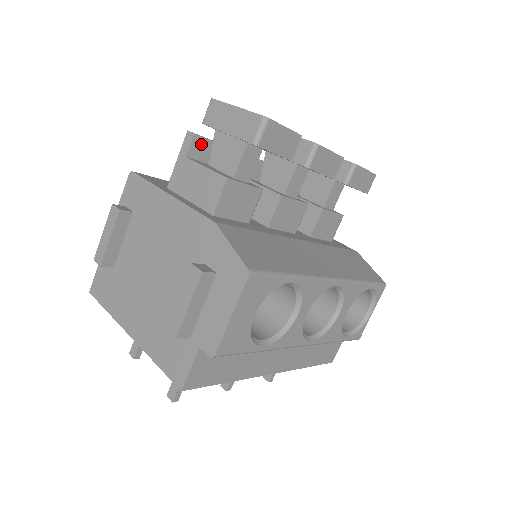
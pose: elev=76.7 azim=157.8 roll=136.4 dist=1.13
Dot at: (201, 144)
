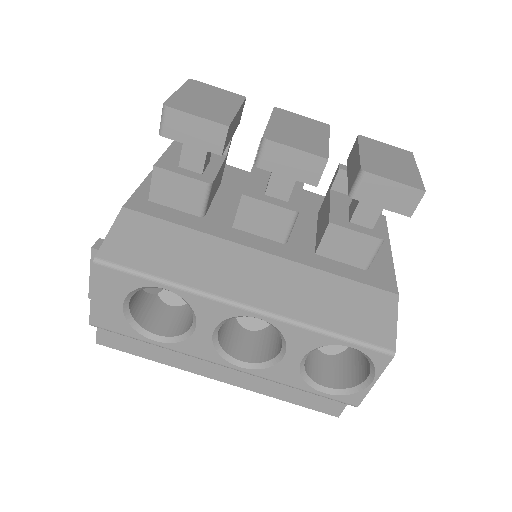
Dot at: occluded
